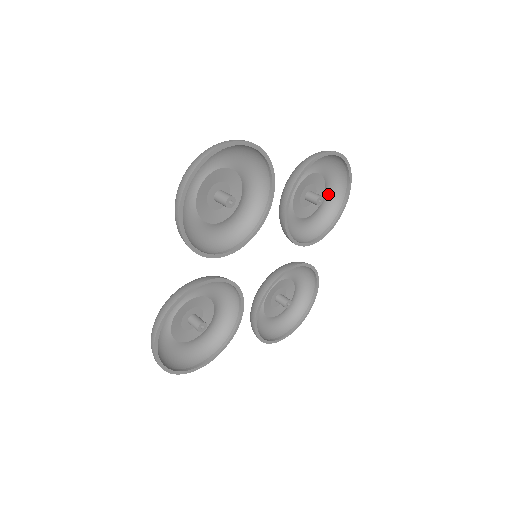
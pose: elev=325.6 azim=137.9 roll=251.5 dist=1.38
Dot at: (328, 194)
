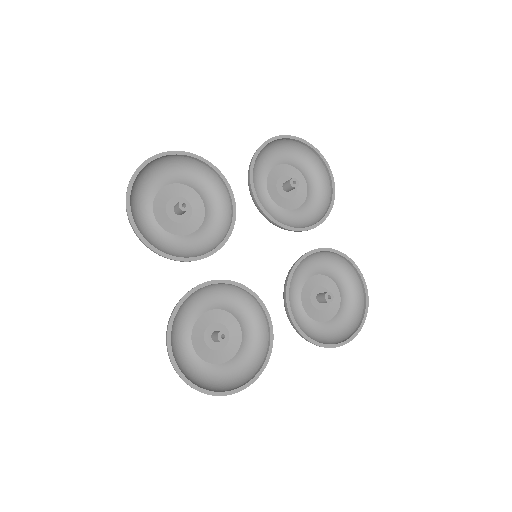
Dot at: (331, 329)
